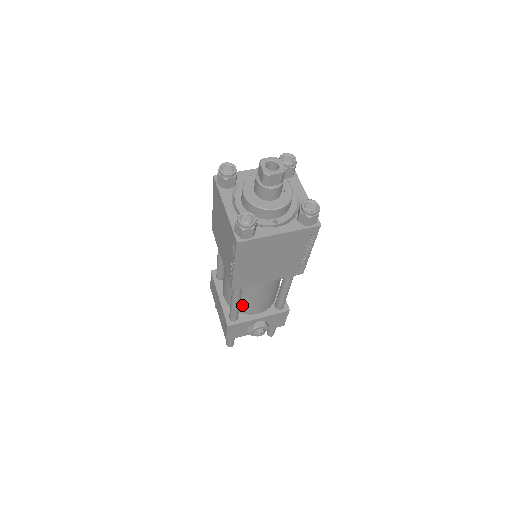
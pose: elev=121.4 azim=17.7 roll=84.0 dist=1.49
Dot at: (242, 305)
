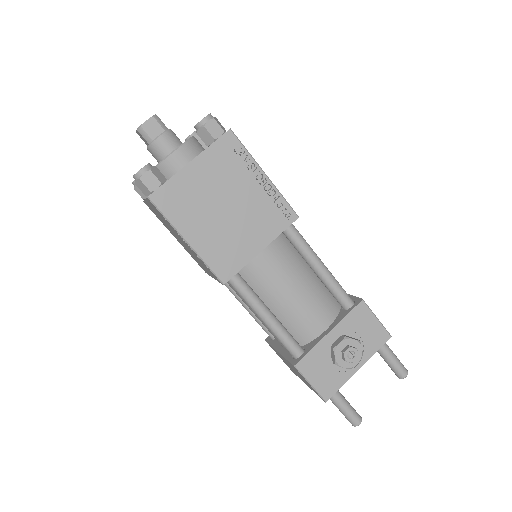
Dot at: (291, 327)
